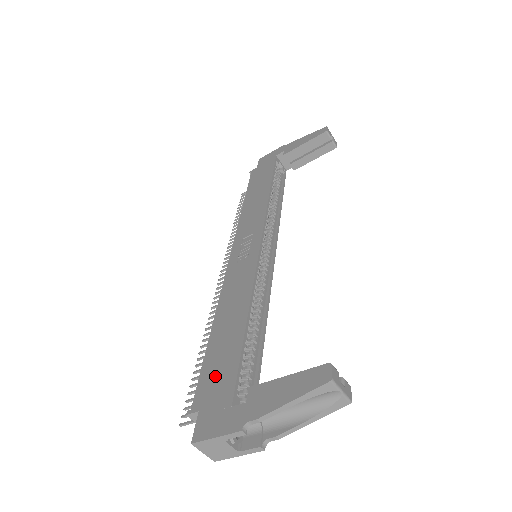
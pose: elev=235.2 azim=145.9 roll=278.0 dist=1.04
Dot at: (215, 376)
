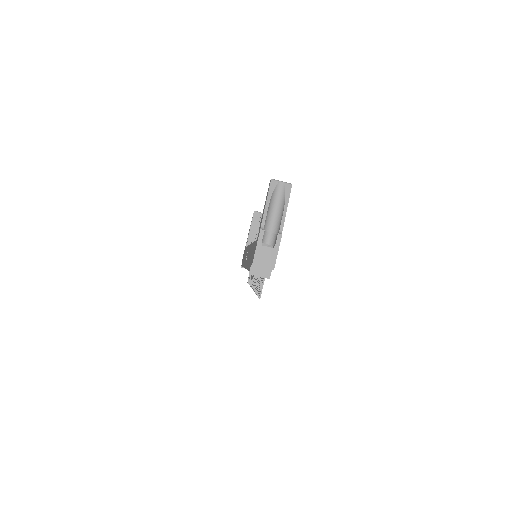
Dot at: (251, 257)
